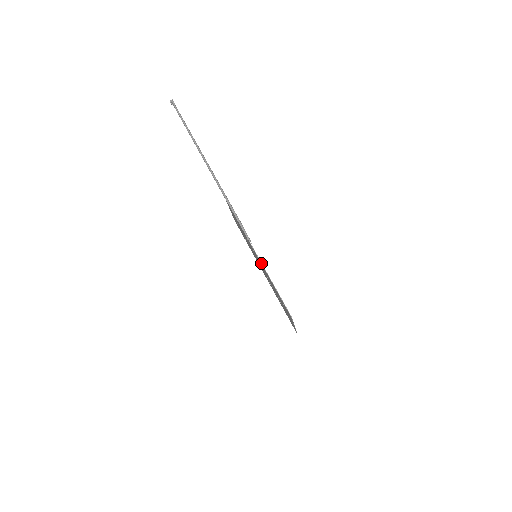
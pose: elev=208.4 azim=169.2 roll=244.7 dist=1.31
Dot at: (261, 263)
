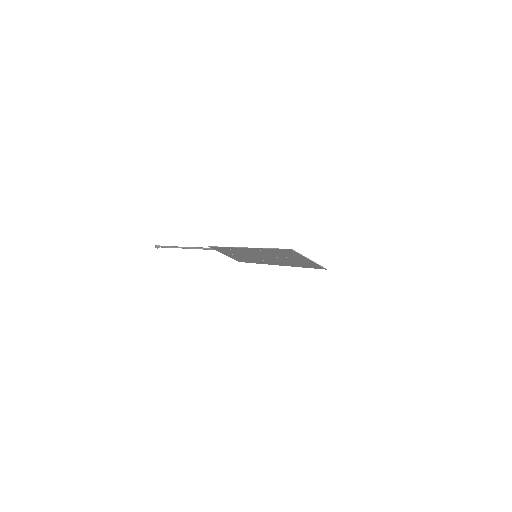
Dot at: (251, 248)
